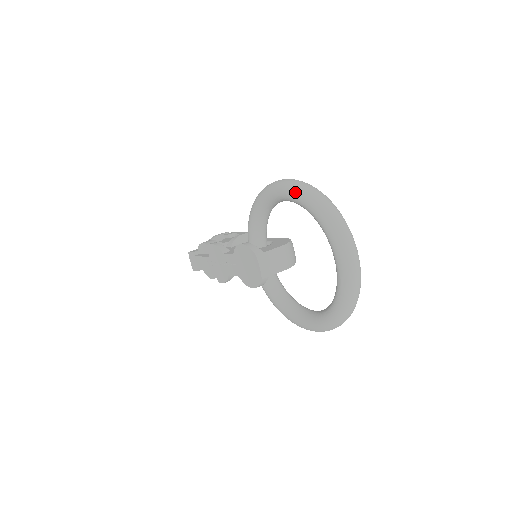
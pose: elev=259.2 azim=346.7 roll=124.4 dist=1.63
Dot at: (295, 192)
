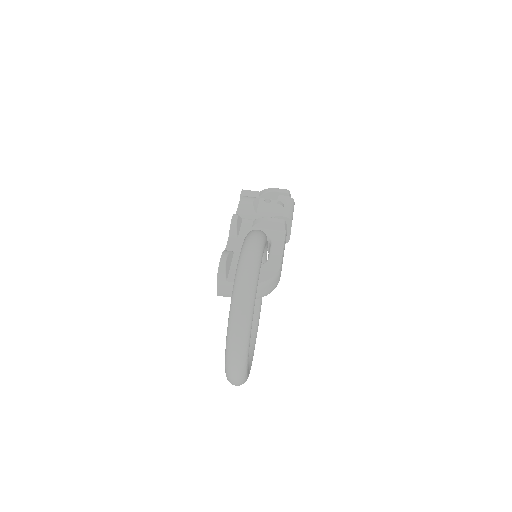
Dot at: (234, 284)
